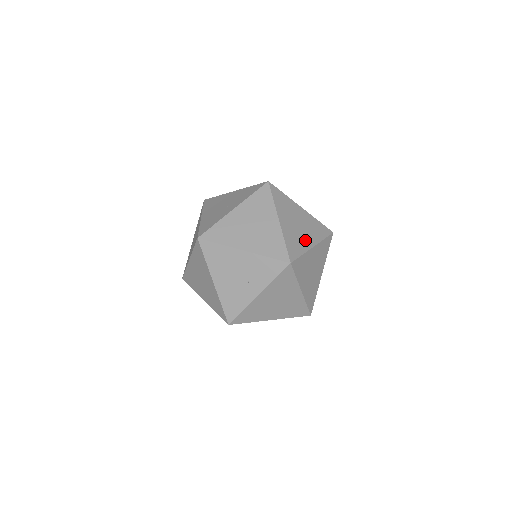
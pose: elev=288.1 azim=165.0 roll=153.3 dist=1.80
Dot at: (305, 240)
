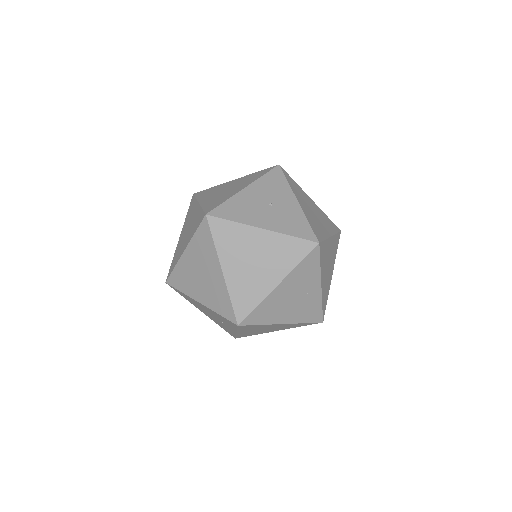
Dot at: (264, 281)
